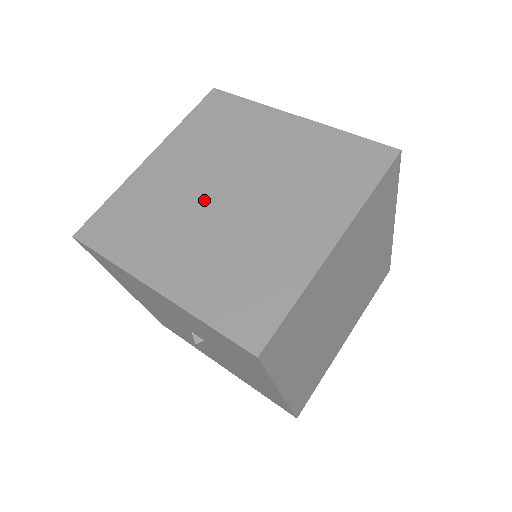
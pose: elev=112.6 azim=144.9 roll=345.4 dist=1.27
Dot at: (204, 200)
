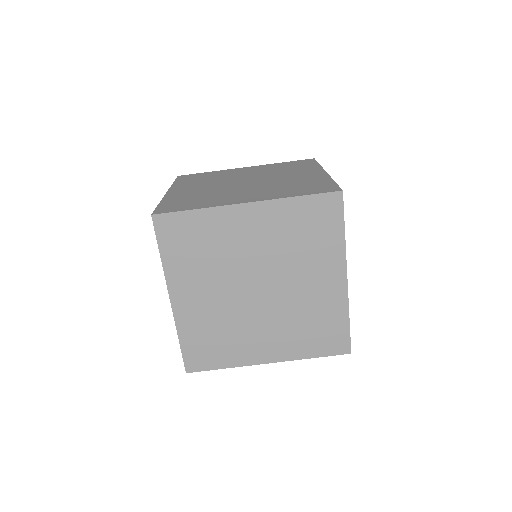
Dot at: (243, 277)
